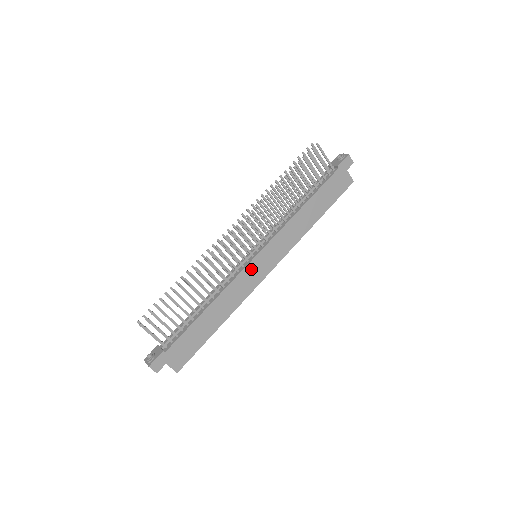
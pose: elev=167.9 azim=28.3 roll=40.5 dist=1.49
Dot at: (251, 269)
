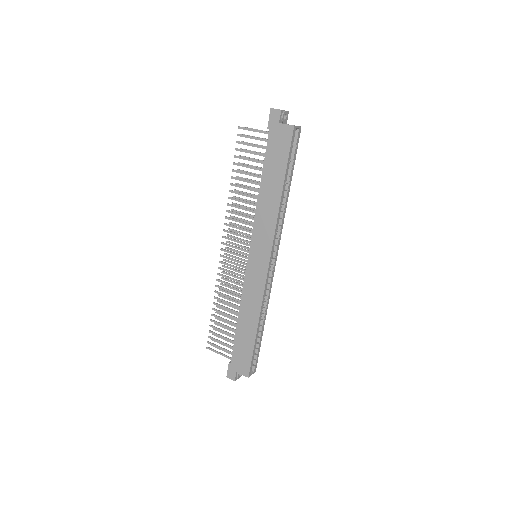
Dot at: (251, 271)
